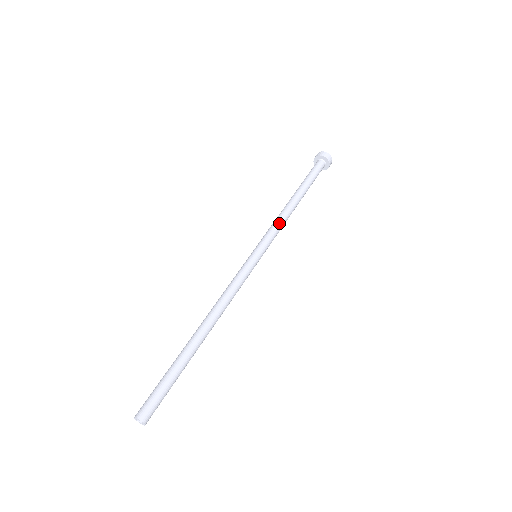
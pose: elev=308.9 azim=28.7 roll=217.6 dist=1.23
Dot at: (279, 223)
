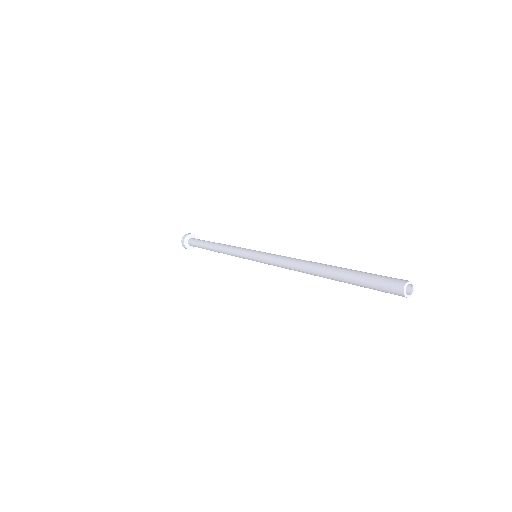
Dot at: occluded
